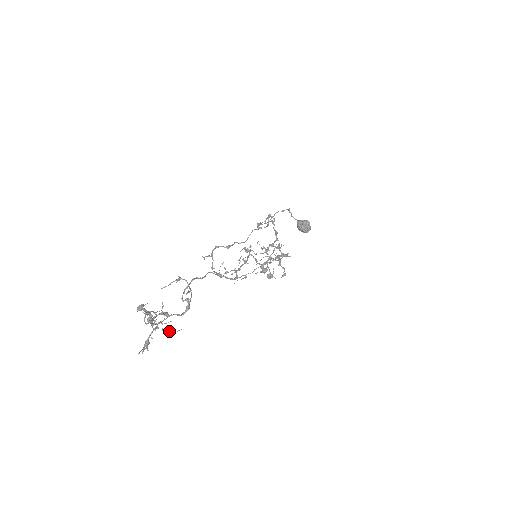
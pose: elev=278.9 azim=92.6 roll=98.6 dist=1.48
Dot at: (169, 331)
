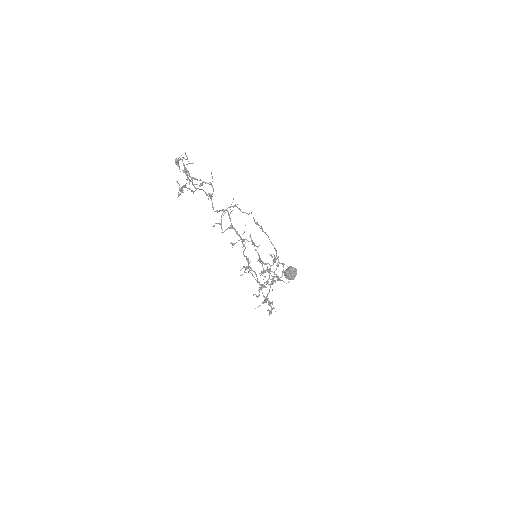
Dot at: (201, 180)
